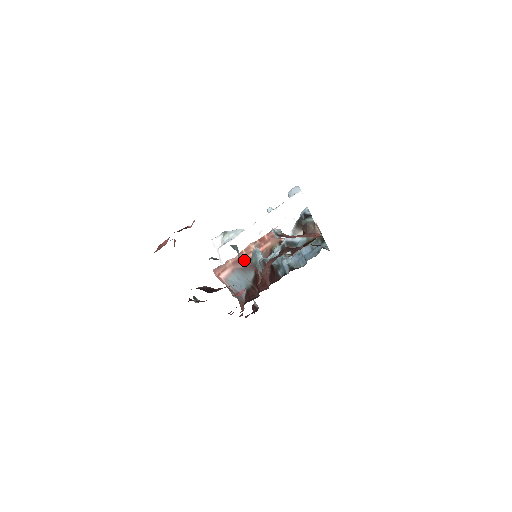
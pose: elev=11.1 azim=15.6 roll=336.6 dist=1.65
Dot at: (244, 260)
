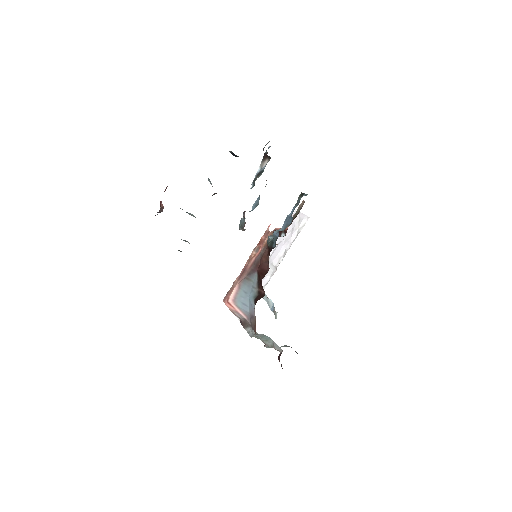
Dot at: (247, 269)
